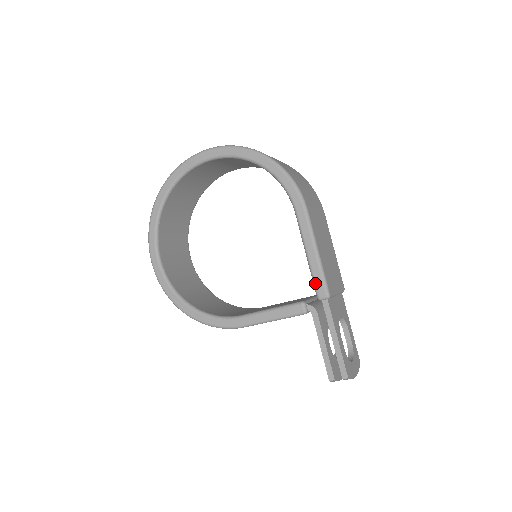
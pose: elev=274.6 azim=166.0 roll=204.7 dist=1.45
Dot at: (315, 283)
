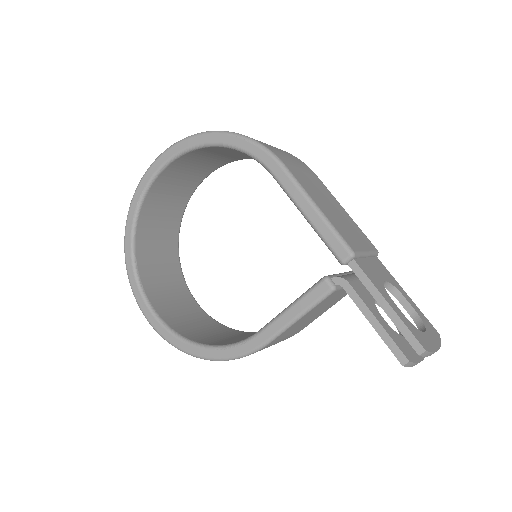
Dot at: (329, 245)
